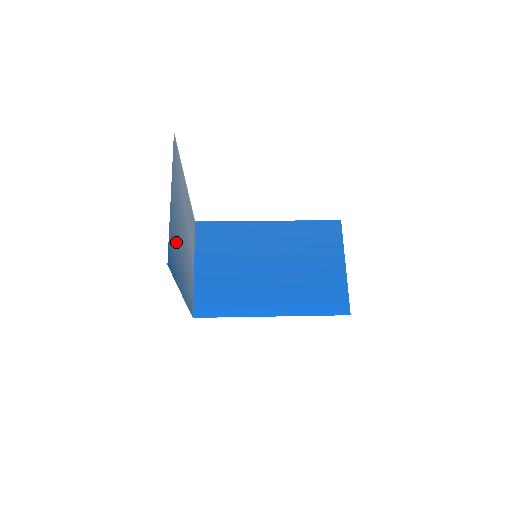
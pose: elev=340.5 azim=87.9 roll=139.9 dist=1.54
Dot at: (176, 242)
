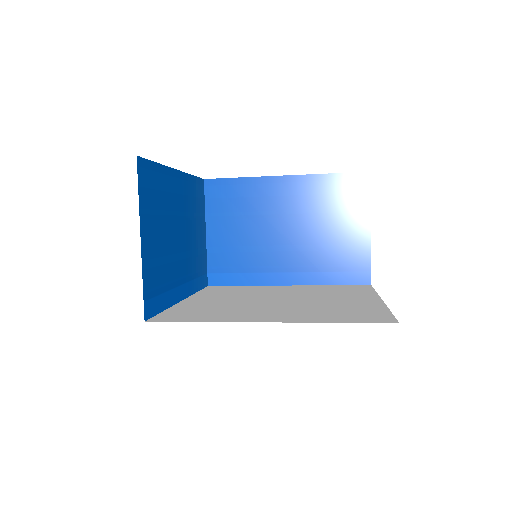
Dot at: (161, 269)
